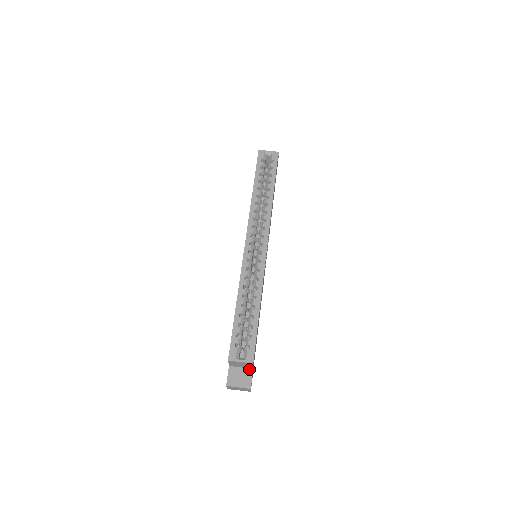
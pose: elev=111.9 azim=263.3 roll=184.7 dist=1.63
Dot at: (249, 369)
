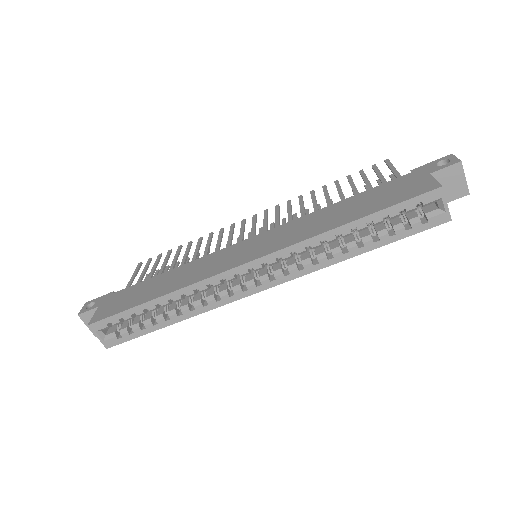
Dot at: occluded
